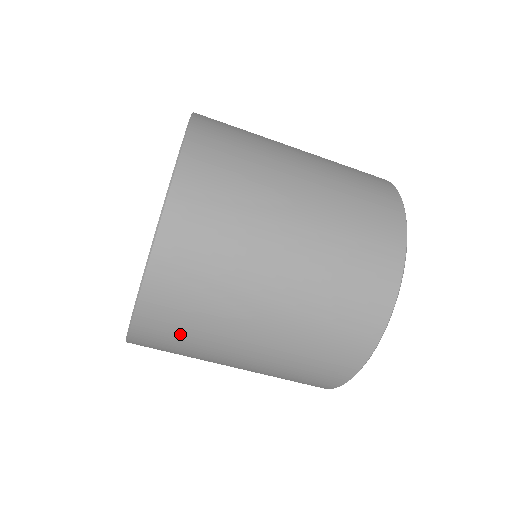
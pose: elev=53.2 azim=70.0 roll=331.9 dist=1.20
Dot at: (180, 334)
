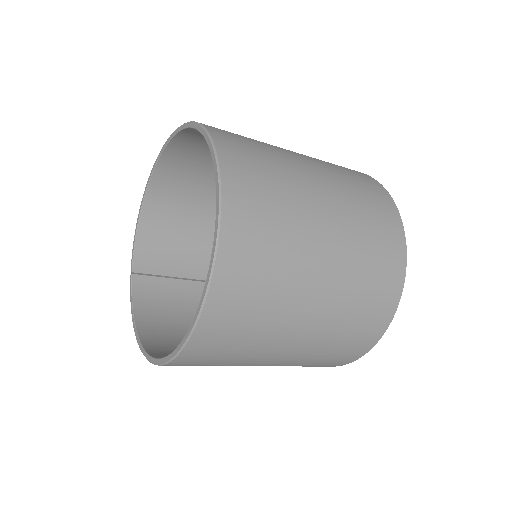
Dot at: occluded
